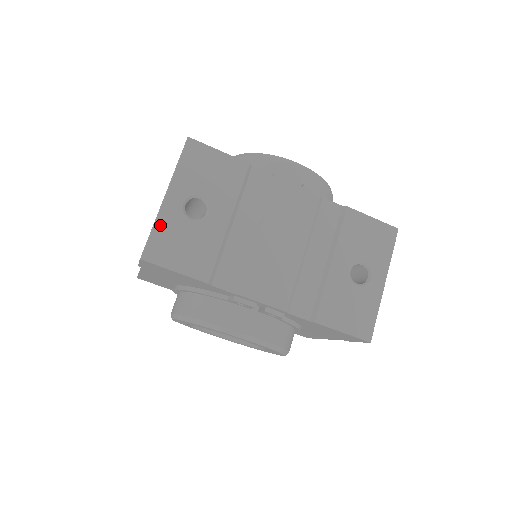
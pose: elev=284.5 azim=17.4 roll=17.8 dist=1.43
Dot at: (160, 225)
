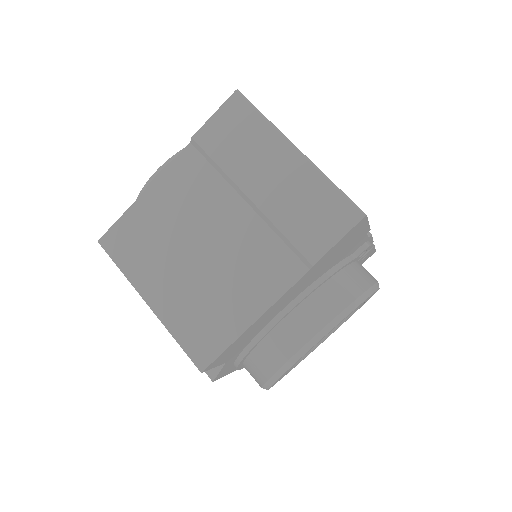
Dot at: (328, 179)
